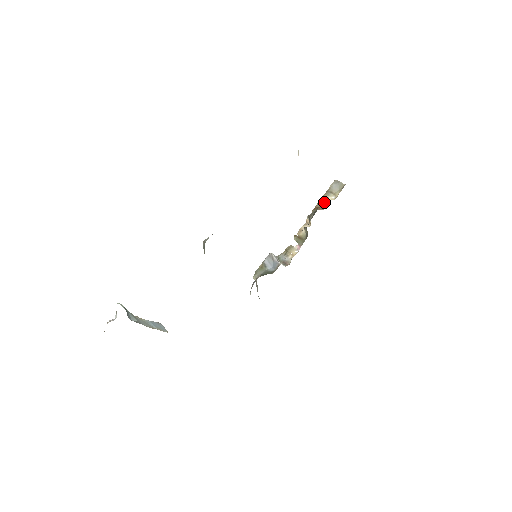
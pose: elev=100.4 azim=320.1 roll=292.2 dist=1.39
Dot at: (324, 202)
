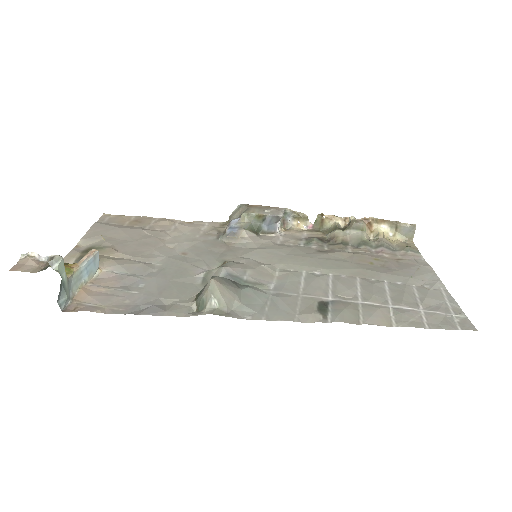
Dot at: (380, 227)
